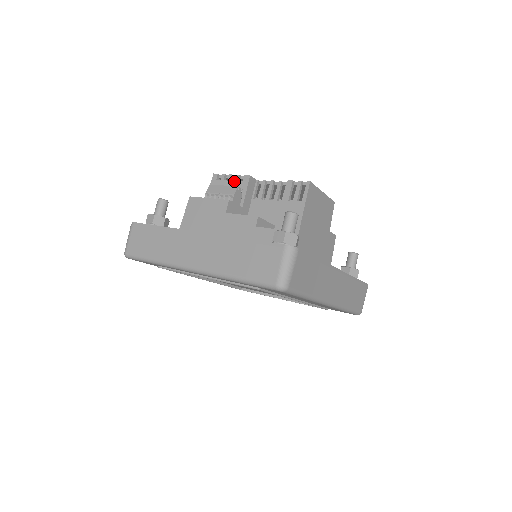
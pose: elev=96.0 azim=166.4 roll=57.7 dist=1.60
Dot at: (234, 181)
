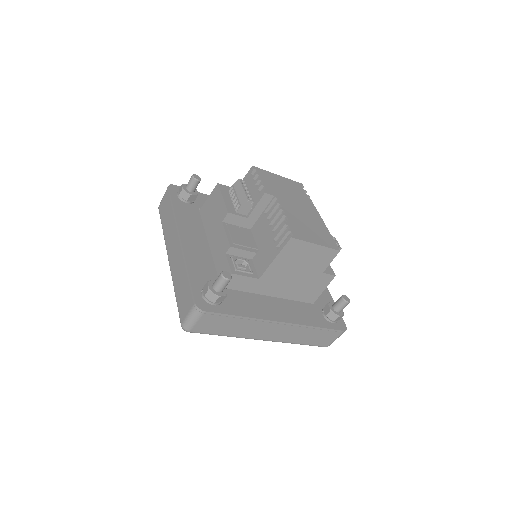
Dot at: (256, 187)
